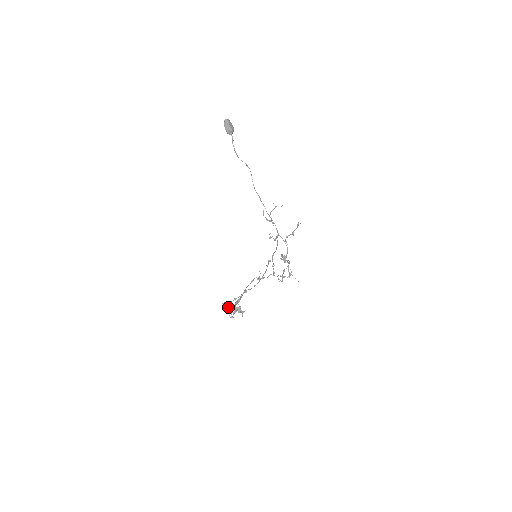
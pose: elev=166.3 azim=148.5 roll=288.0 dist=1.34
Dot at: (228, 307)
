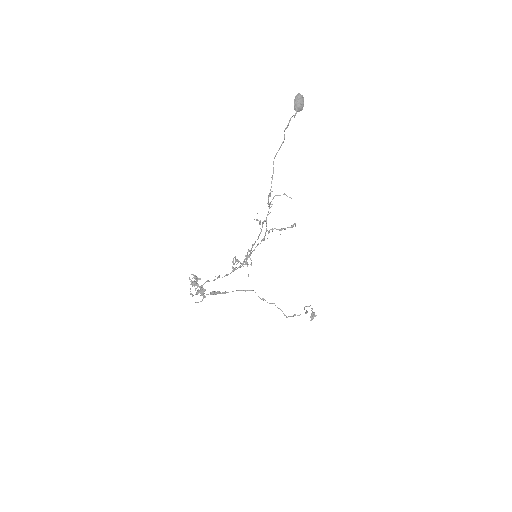
Dot at: (194, 281)
